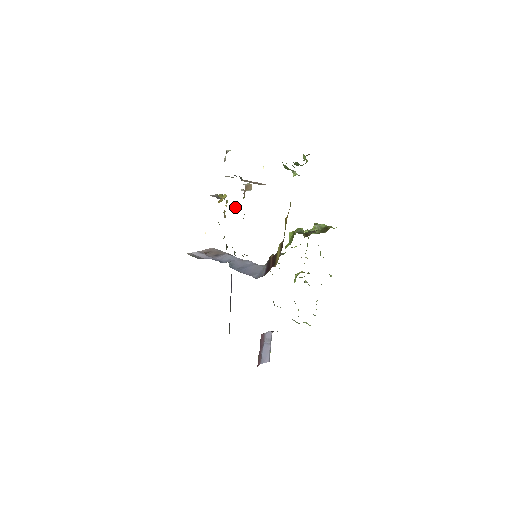
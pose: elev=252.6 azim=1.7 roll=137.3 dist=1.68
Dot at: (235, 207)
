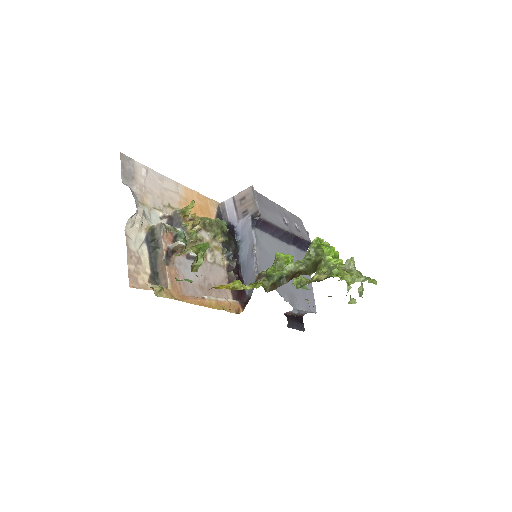
Dot at: (192, 239)
